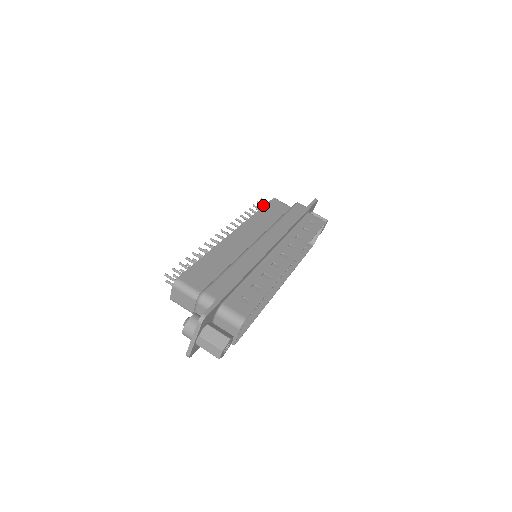
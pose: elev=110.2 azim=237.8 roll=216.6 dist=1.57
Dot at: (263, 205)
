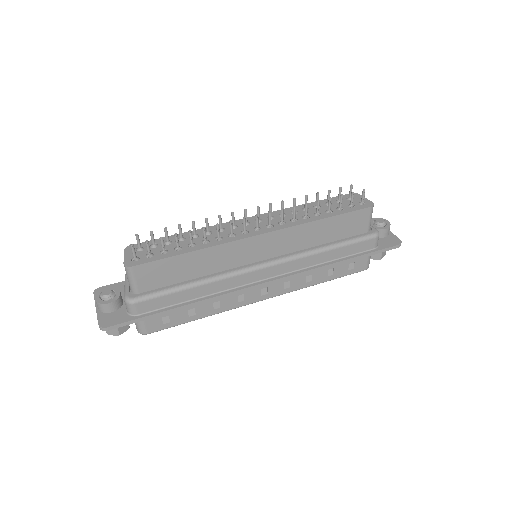
Dot at: (352, 202)
